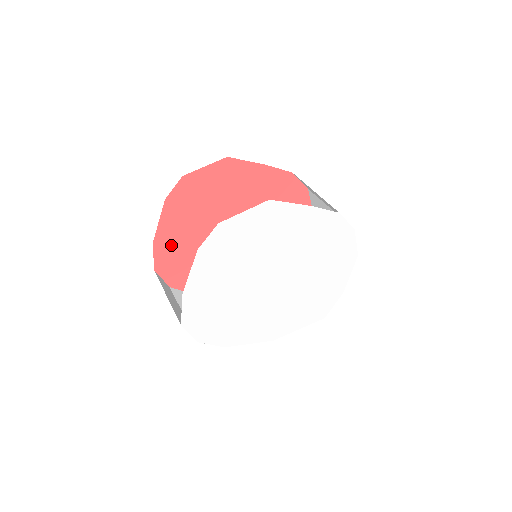
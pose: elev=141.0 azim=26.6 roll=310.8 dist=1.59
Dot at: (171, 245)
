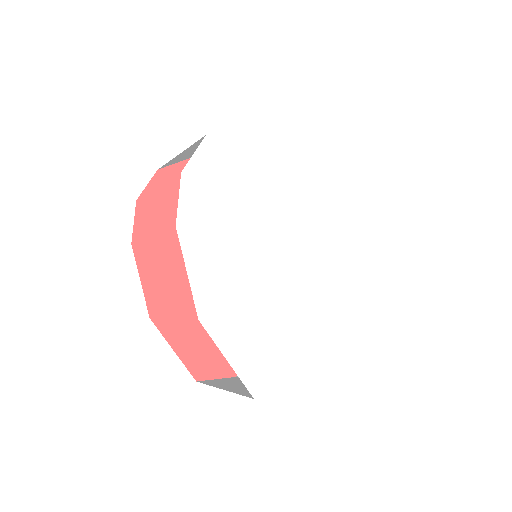
Dot at: occluded
